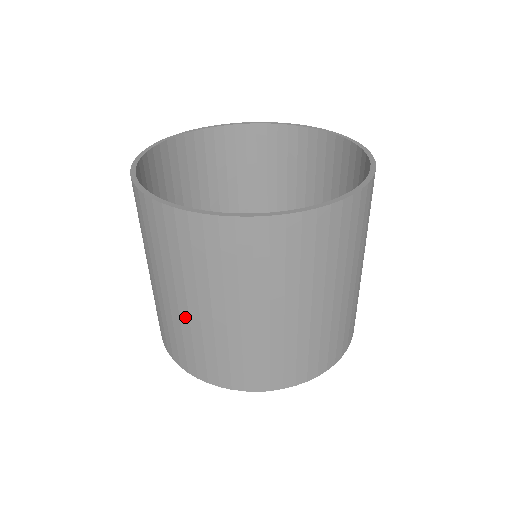
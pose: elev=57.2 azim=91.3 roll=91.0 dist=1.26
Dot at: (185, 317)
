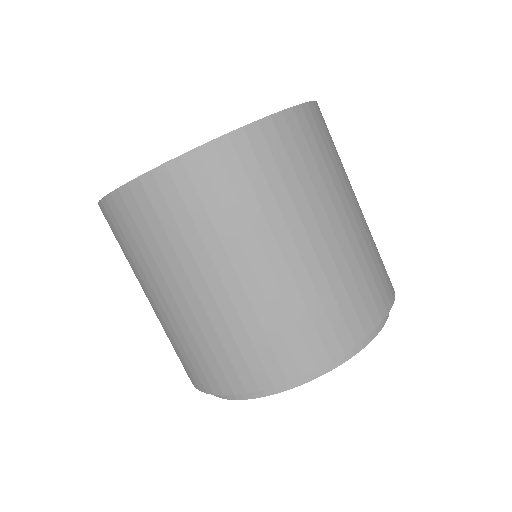
Dot at: (164, 317)
